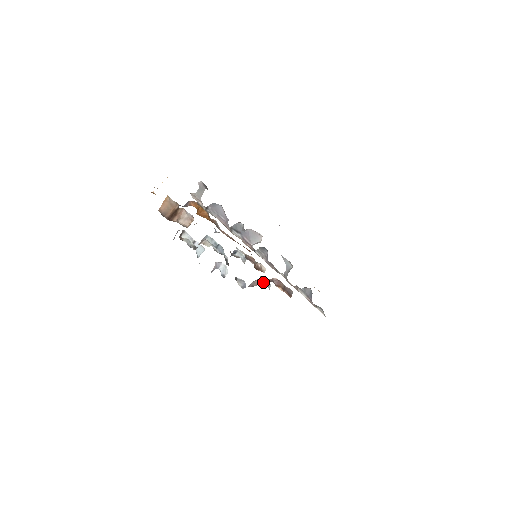
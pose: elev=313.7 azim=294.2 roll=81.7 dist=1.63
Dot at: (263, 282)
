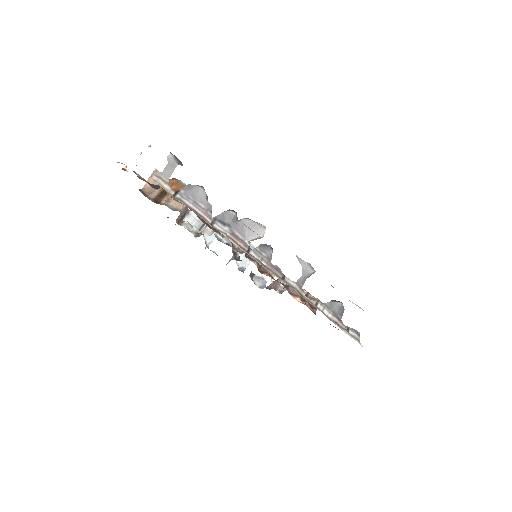
Dot at: occluded
